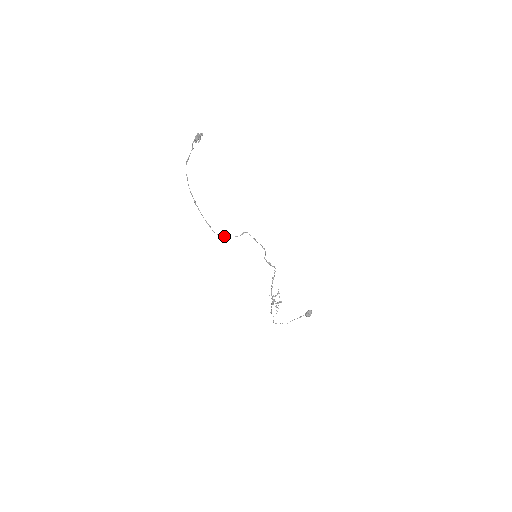
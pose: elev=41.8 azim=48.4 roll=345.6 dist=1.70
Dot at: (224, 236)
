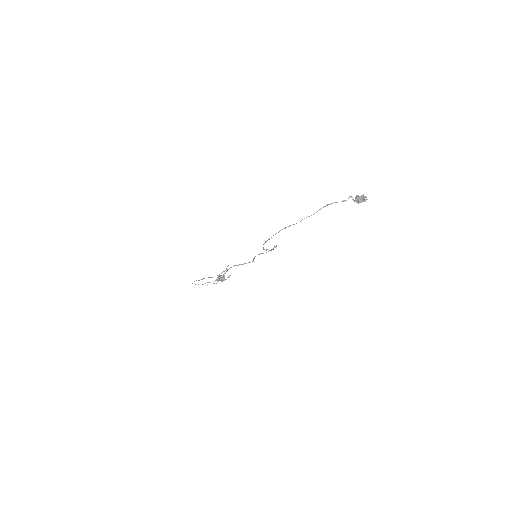
Dot at: occluded
